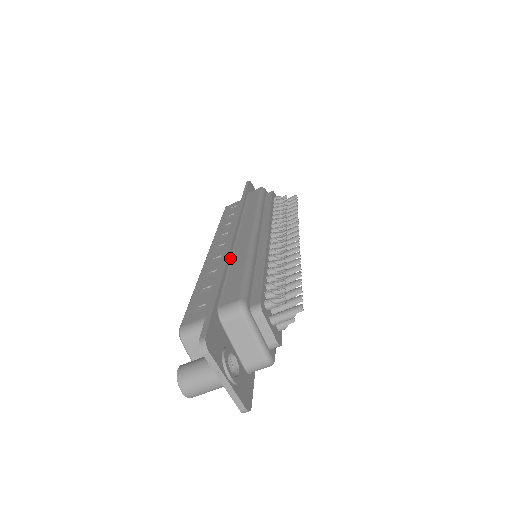
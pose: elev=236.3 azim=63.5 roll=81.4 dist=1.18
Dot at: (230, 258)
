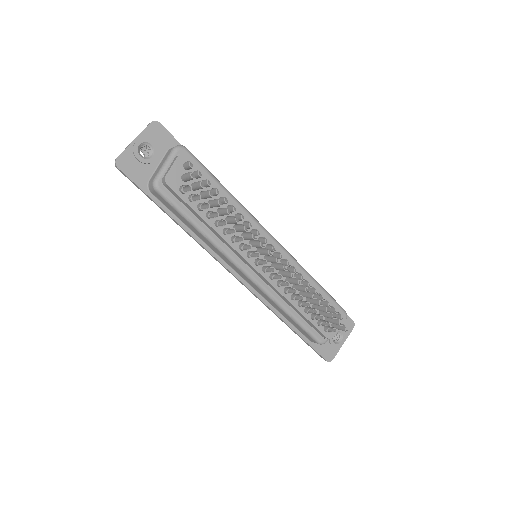
Dot at: (269, 304)
